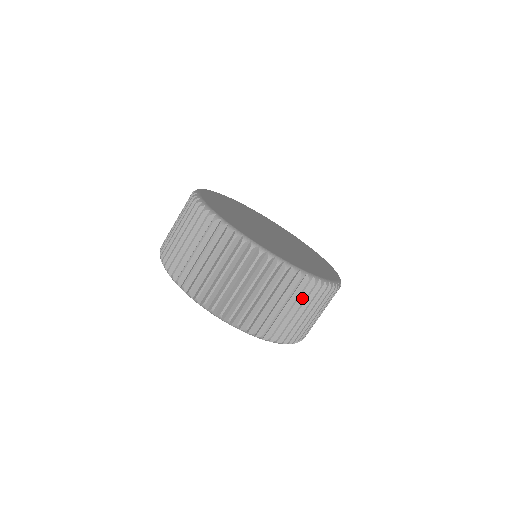
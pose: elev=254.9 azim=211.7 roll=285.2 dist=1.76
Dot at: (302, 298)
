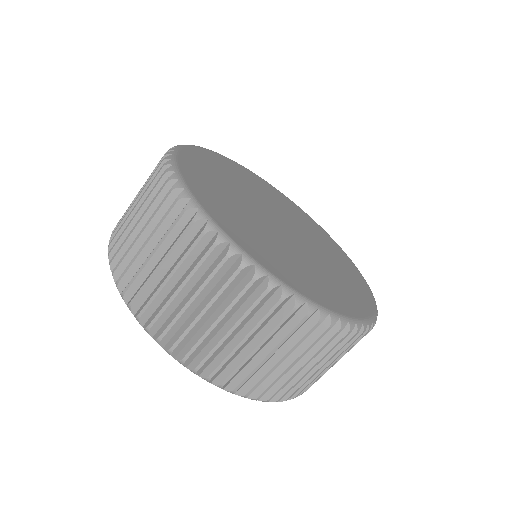
Dot at: occluded
